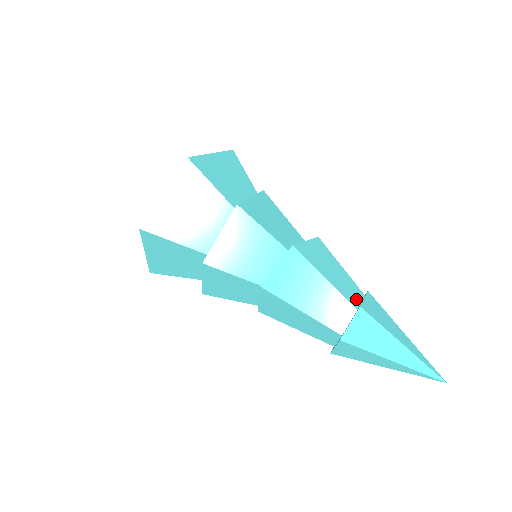
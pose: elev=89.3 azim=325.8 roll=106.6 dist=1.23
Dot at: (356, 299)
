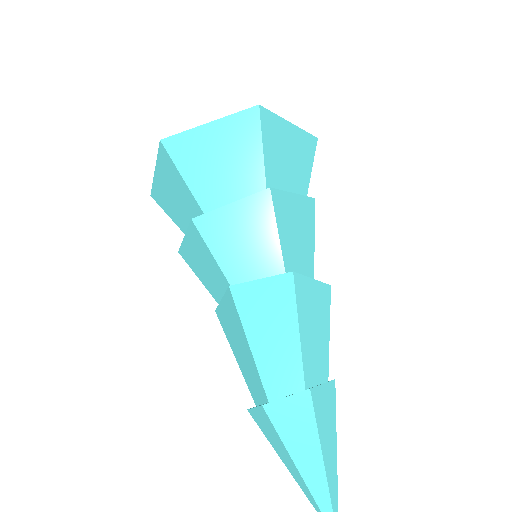
Dot at: (314, 377)
